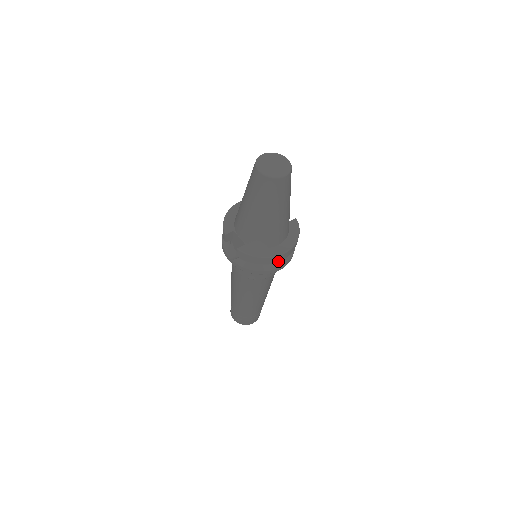
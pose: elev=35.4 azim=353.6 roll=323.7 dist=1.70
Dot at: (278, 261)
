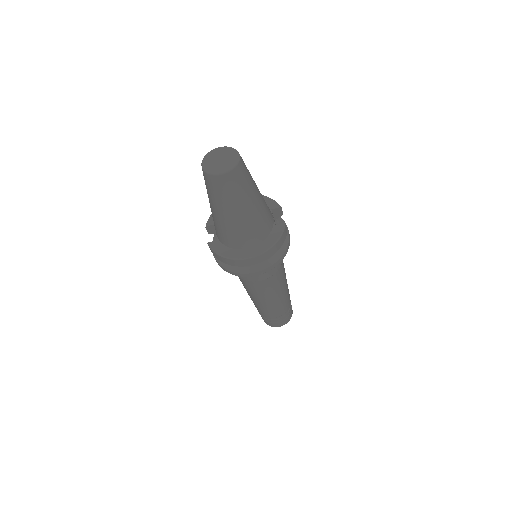
Dot at: (246, 265)
